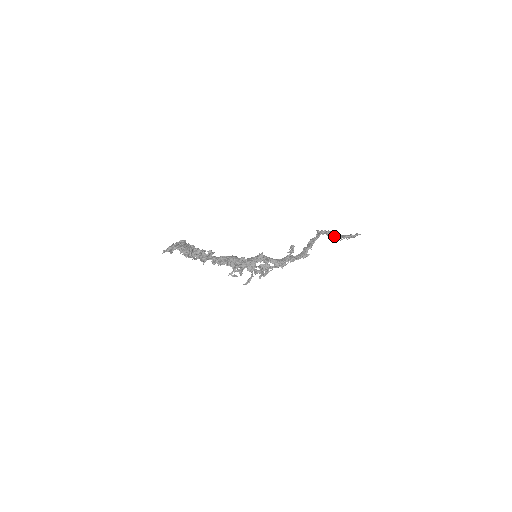
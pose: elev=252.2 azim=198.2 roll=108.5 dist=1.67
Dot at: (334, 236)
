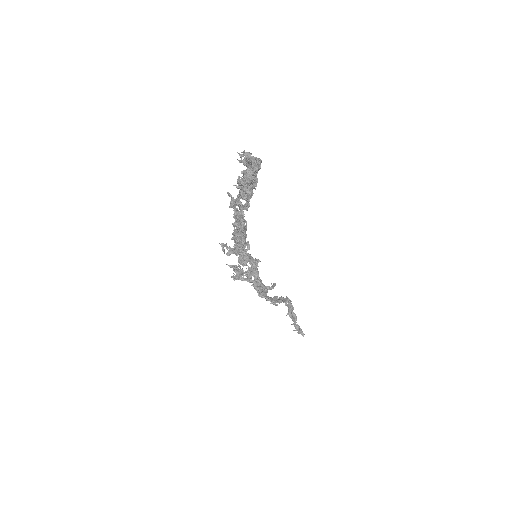
Dot at: (291, 316)
